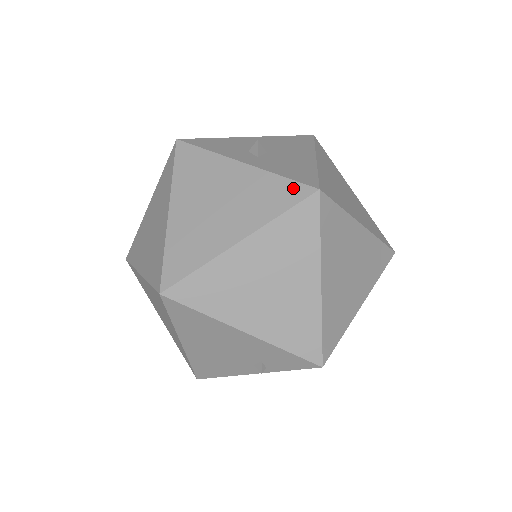
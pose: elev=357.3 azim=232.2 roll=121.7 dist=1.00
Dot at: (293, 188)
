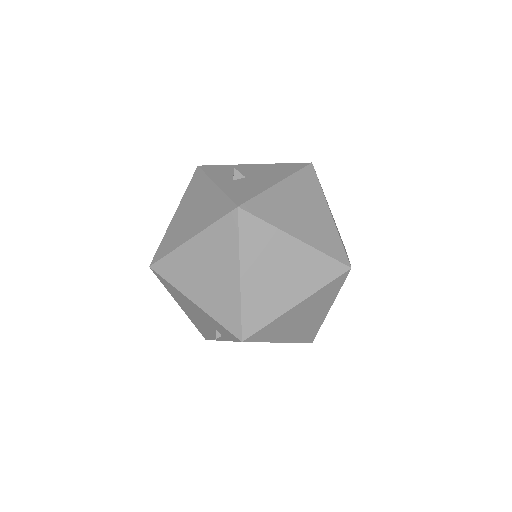
Dot at: (227, 204)
